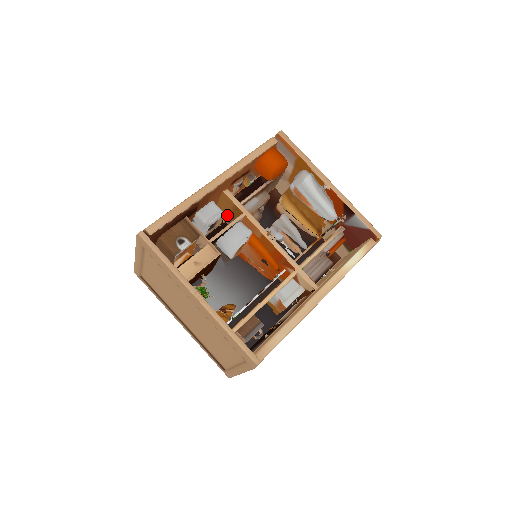
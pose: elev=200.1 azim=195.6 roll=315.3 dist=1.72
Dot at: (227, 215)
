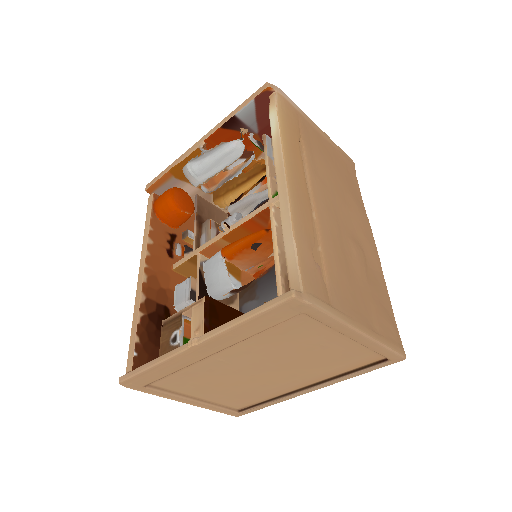
Dot at: occluded
